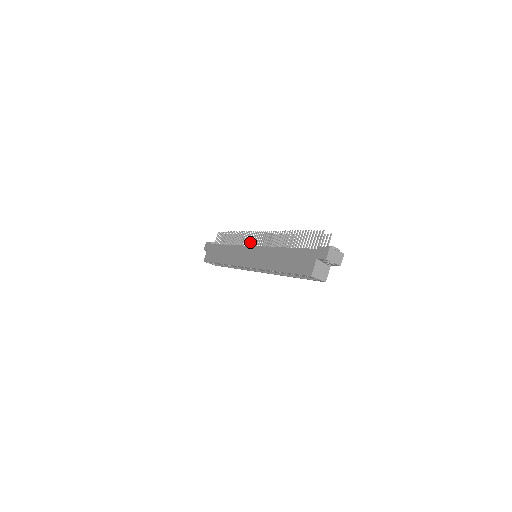
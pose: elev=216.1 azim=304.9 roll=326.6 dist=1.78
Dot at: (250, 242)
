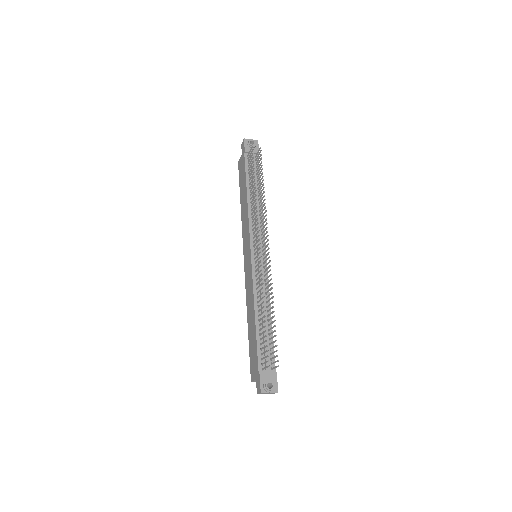
Dot at: (255, 236)
